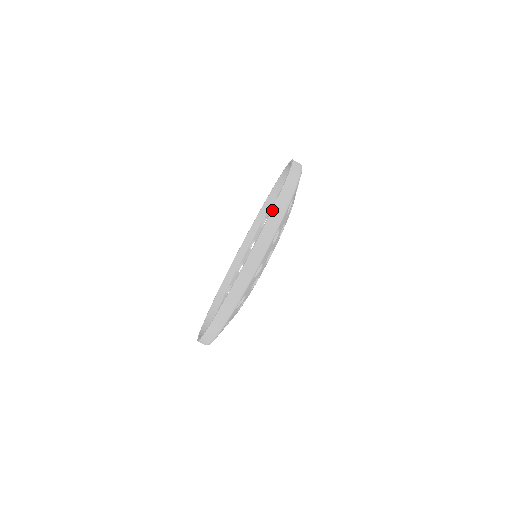
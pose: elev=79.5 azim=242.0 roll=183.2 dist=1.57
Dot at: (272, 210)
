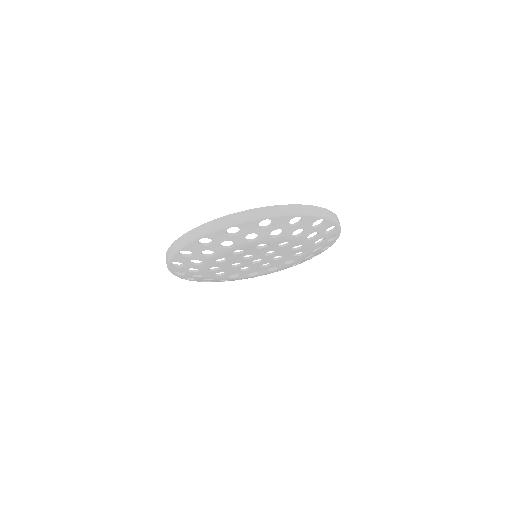
Dot at: (209, 222)
